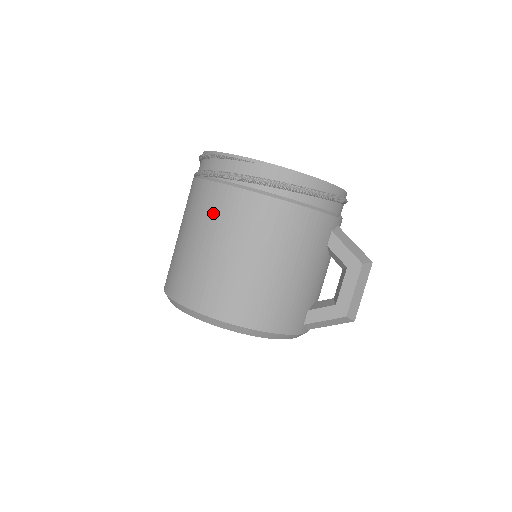
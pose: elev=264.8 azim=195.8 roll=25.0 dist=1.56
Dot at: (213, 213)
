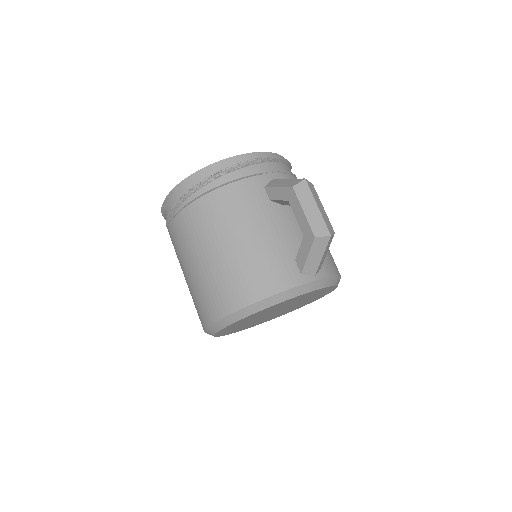
Dot at: (177, 248)
